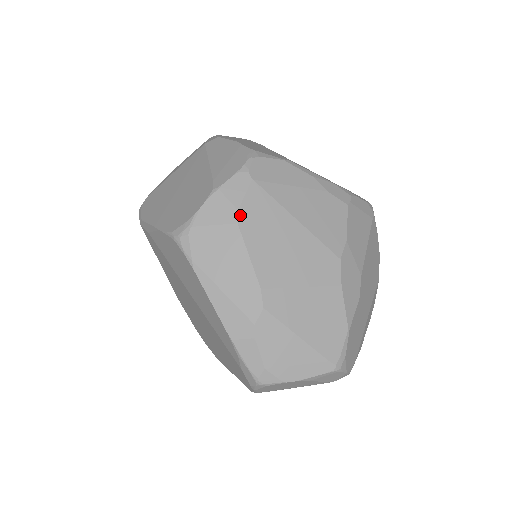
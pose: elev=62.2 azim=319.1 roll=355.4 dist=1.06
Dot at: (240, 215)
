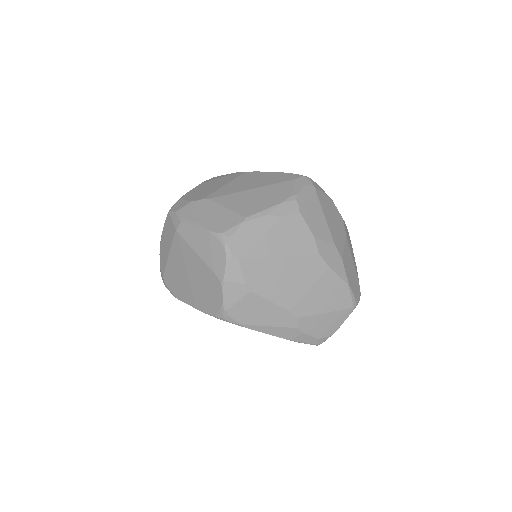
Dot at: (248, 286)
